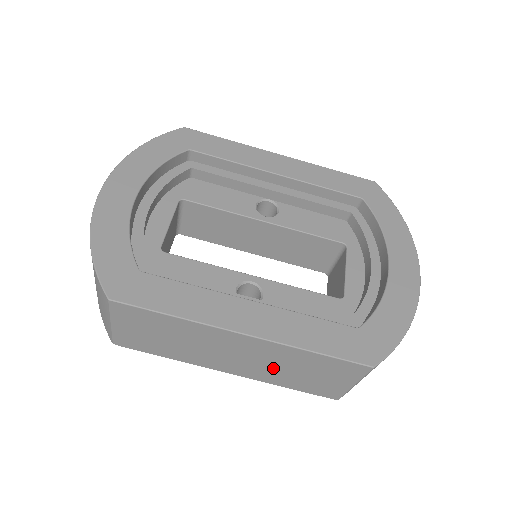
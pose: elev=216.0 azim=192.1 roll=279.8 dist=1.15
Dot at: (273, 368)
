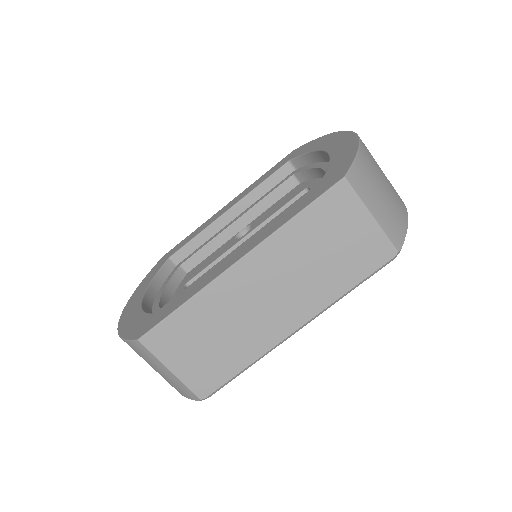
Dot at: (306, 276)
